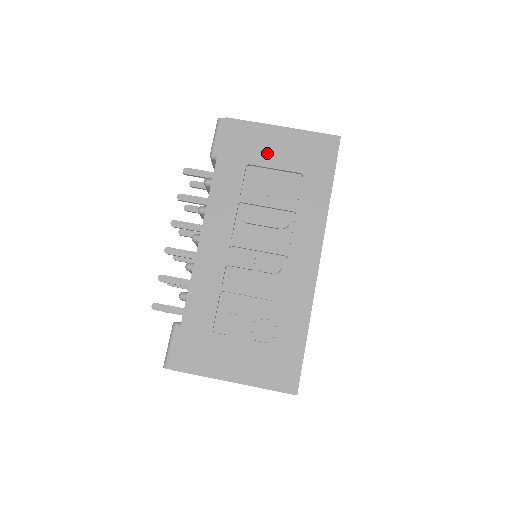
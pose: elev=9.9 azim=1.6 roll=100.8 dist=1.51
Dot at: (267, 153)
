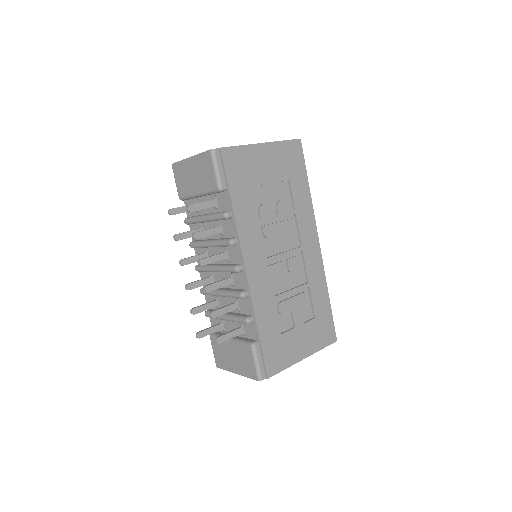
Dot at: (262, 172)
